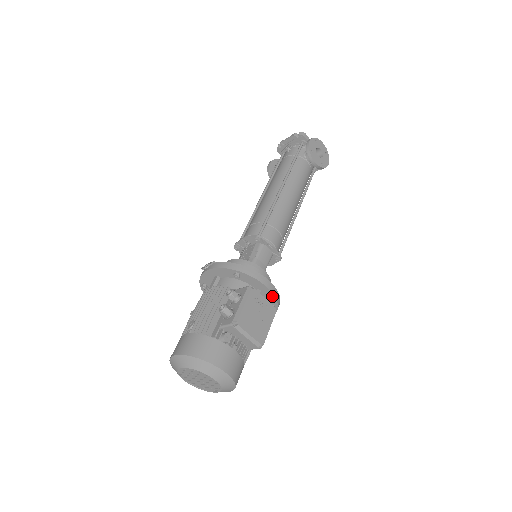
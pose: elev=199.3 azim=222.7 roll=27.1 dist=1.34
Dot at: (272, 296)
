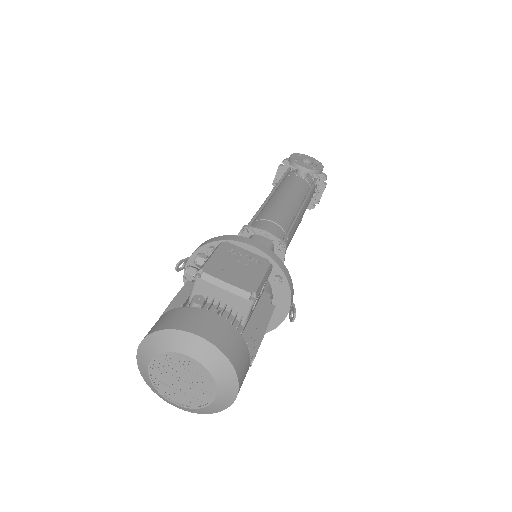
Dot at: (266, 258)
